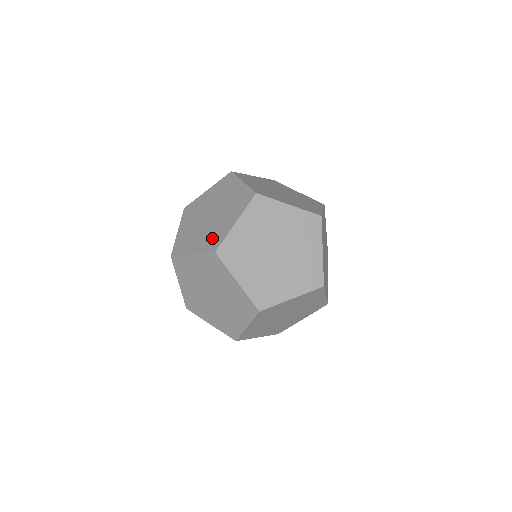
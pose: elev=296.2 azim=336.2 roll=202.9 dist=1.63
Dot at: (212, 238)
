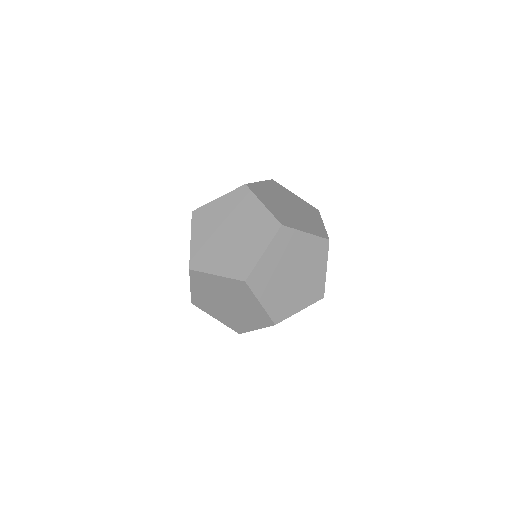
Dot at: (238, 263)
